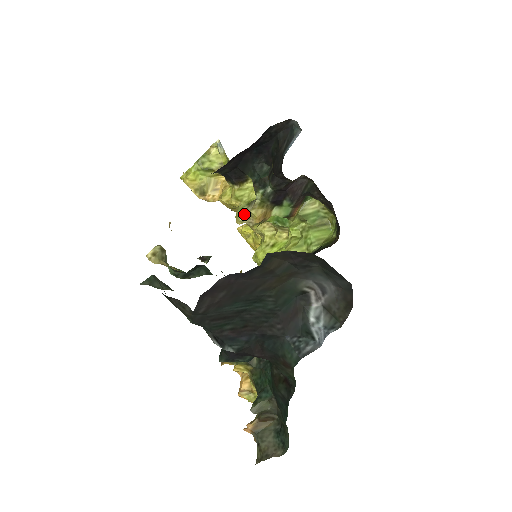
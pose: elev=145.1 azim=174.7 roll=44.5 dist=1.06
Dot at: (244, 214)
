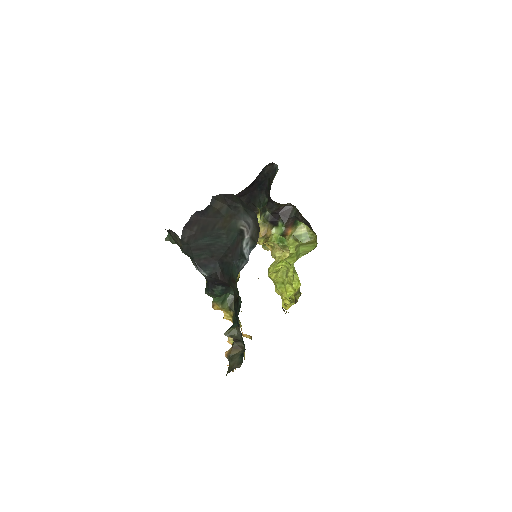
Dot at: occluded
